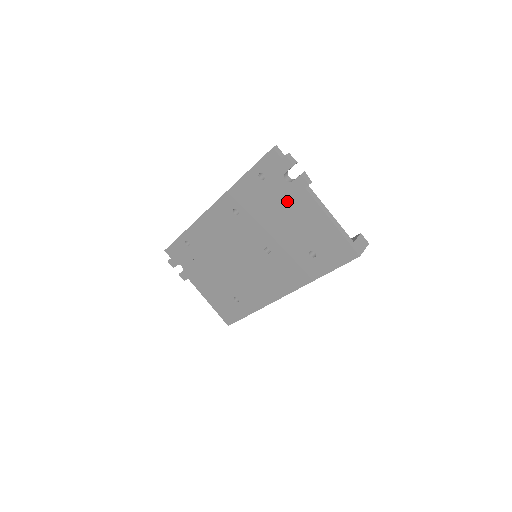
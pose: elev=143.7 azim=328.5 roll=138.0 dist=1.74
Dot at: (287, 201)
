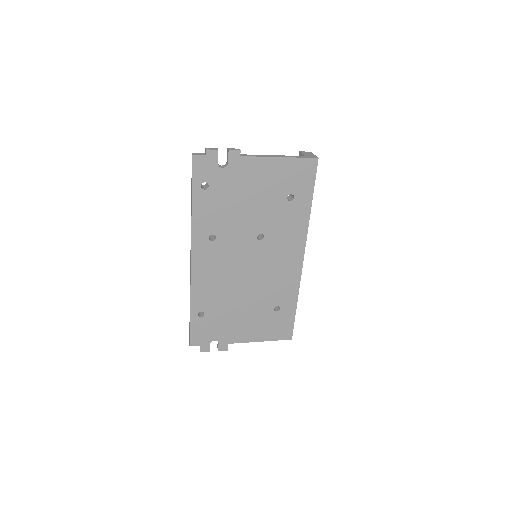
Dot at: (238, 181)
